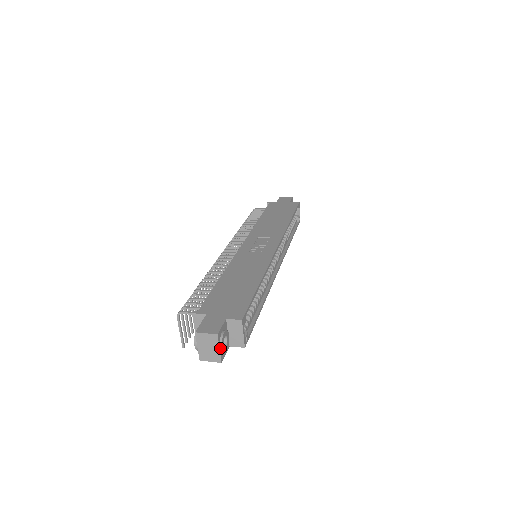
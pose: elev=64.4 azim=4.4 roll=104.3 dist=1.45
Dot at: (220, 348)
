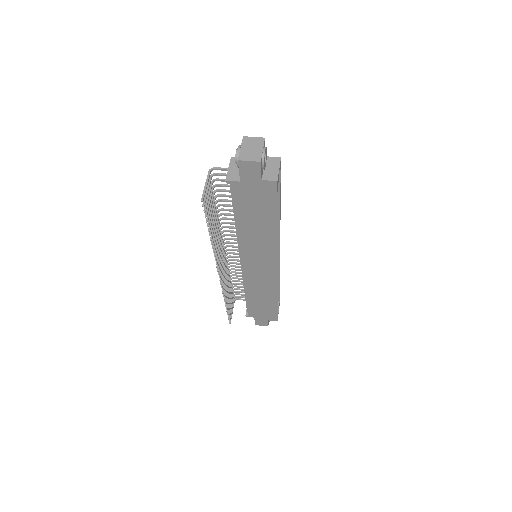
Dot at: (263, 149)
